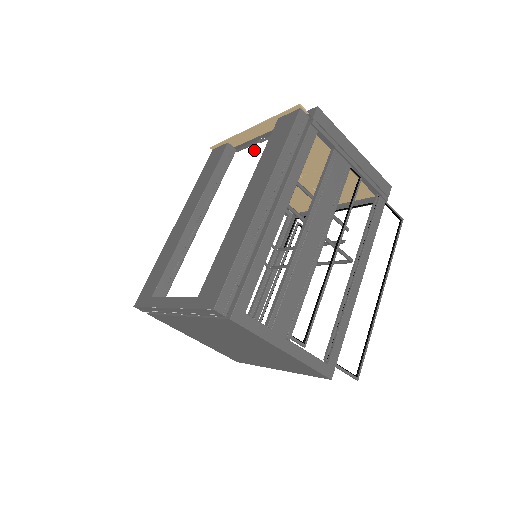
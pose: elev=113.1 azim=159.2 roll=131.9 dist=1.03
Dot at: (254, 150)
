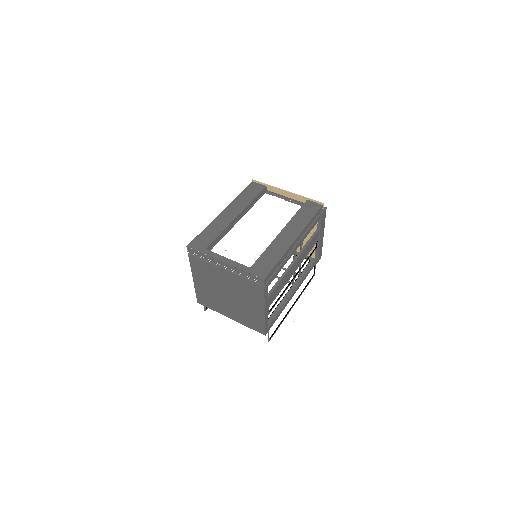
Dot at: (282, 202)
